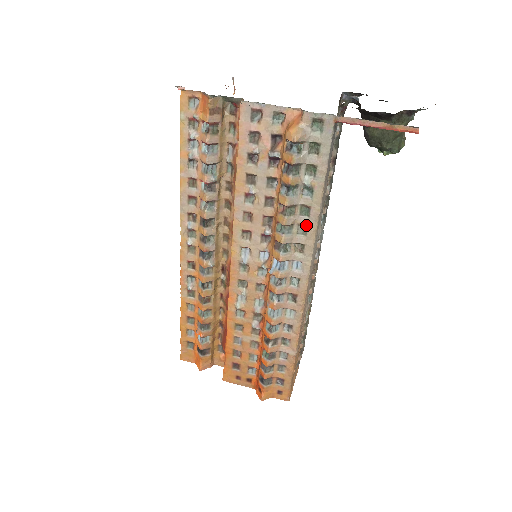
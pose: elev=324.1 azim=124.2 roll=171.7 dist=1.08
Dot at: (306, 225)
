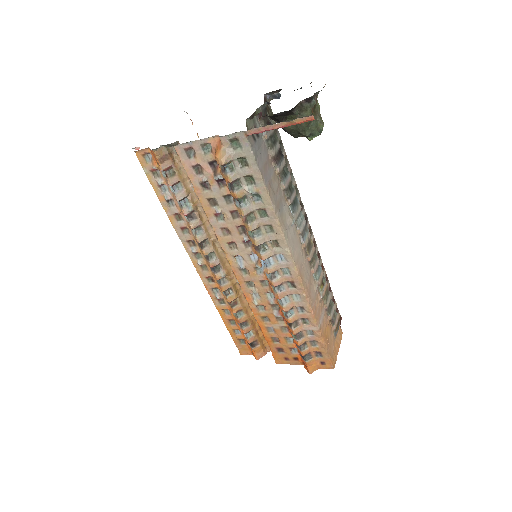
Dot at: (269, 224)
